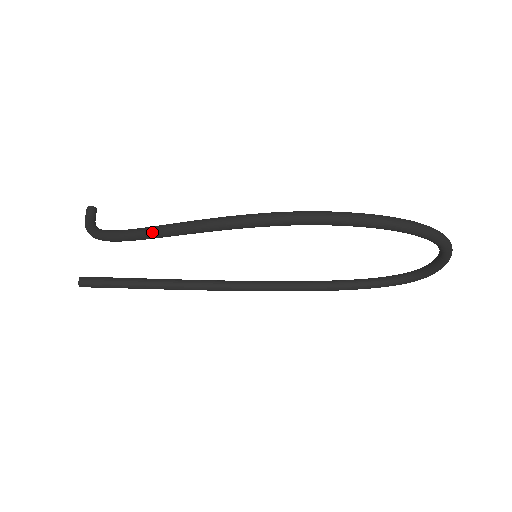
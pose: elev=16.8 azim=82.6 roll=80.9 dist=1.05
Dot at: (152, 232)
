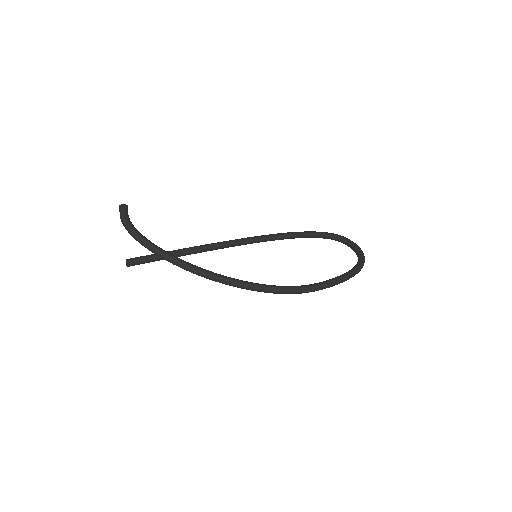
Dot at: (205, 277)
